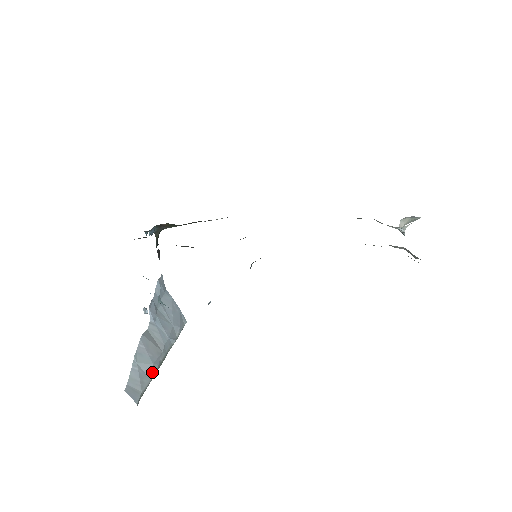
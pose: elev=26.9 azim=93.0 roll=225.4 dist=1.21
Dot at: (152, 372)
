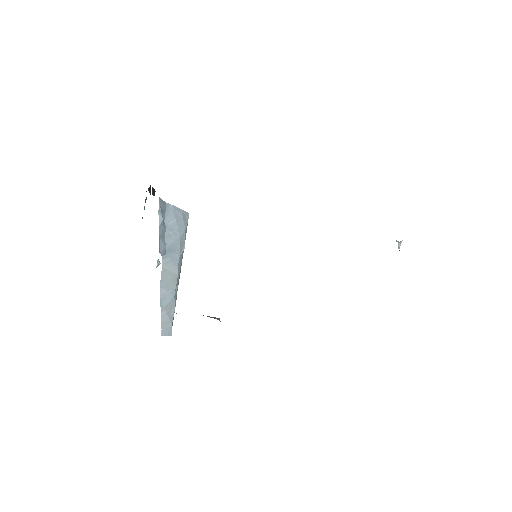
Dot at: (175, 301)
